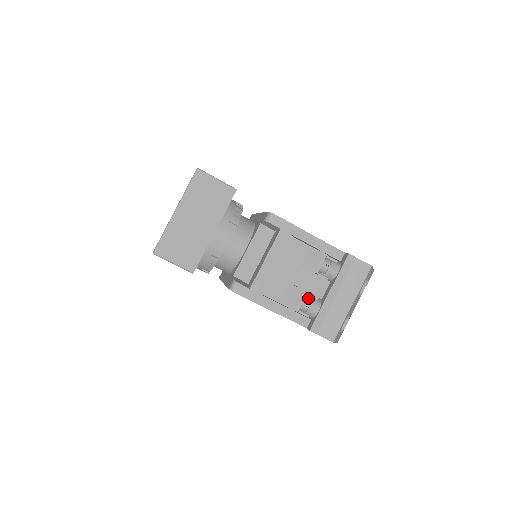
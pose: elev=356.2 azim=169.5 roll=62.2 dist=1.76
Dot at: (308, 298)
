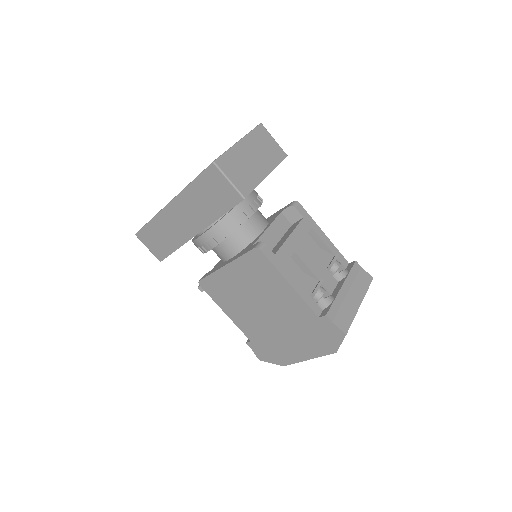
Dot at: (322, 287)
